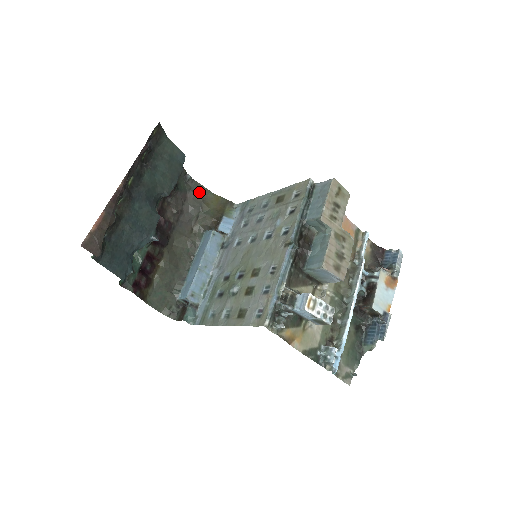
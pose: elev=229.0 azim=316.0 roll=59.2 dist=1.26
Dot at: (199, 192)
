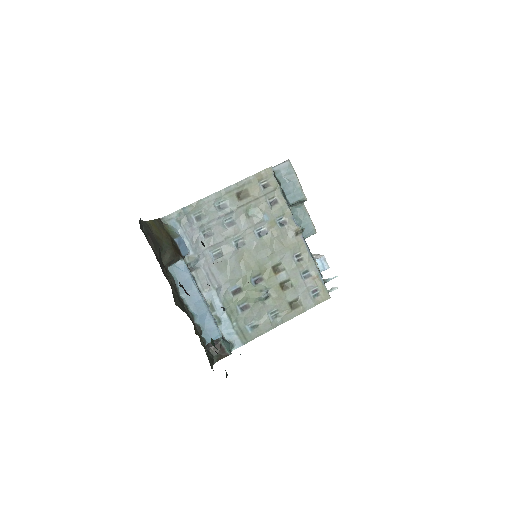
Dot at: (149, 231)
